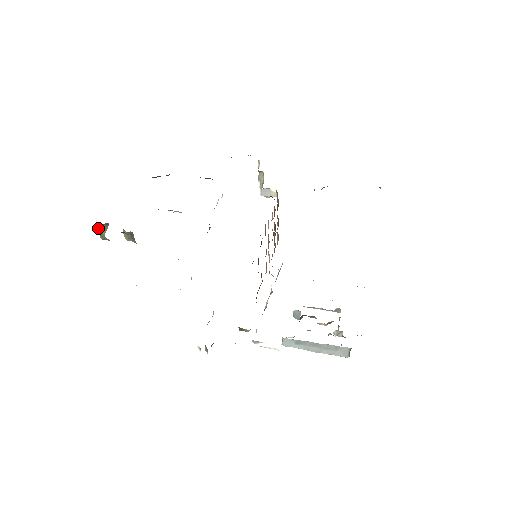
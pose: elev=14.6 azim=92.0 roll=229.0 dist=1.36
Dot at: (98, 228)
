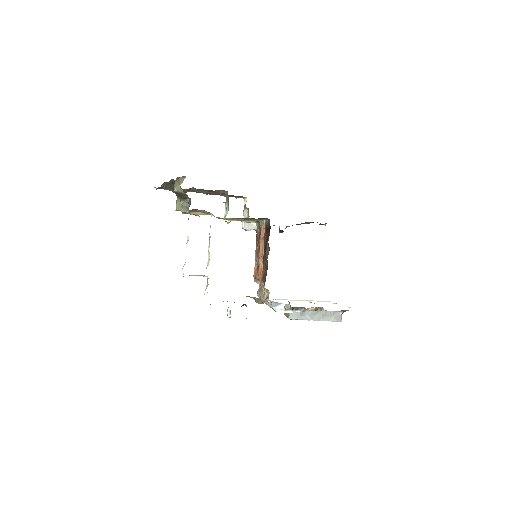
Dot at: (176, 179)
